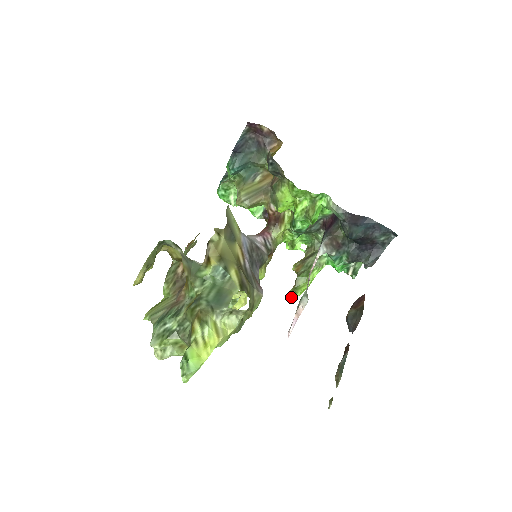
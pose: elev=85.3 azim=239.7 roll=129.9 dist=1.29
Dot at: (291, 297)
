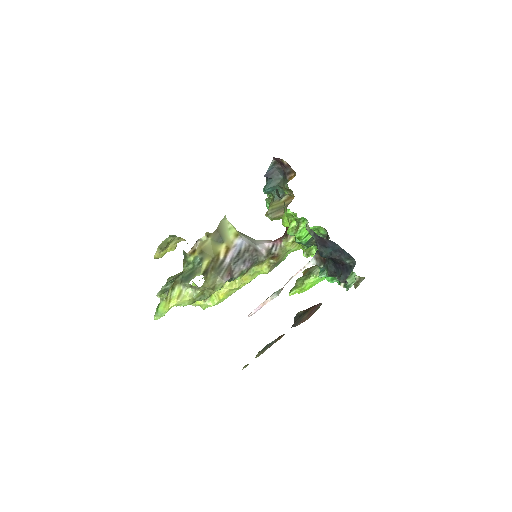
Dot at: (289, 293)
